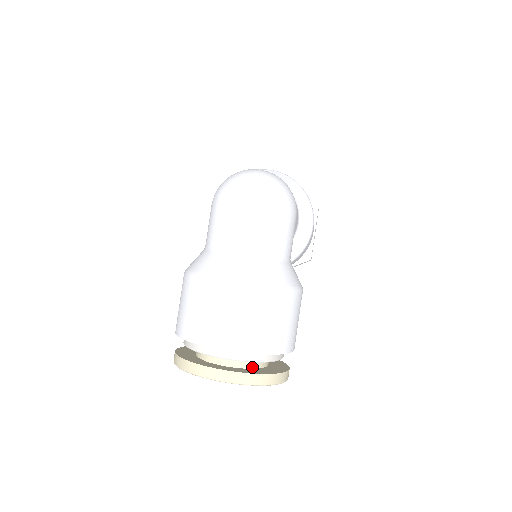
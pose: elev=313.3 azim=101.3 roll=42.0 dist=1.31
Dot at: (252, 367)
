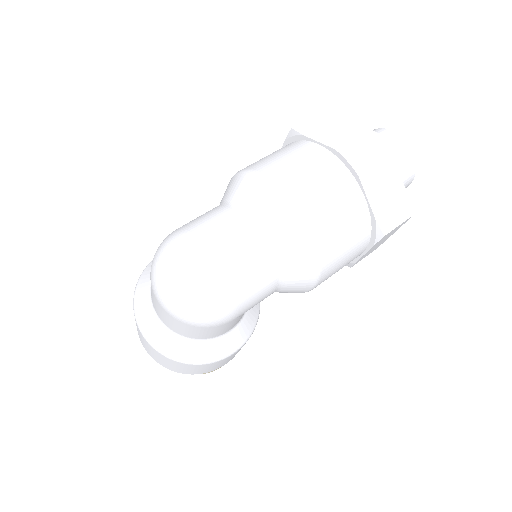
Dot at: occluded
